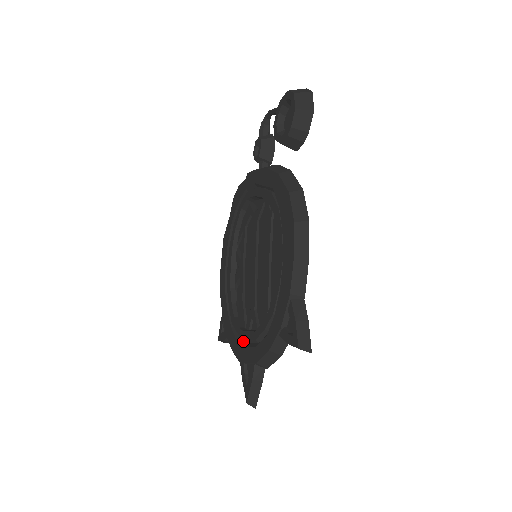
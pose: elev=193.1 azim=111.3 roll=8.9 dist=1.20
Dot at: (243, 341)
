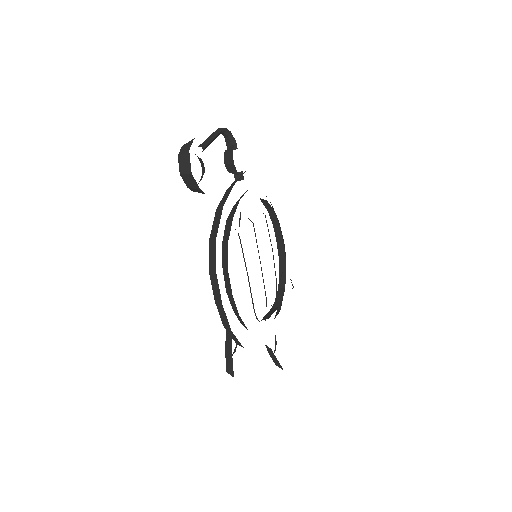
Dot at: occluded
